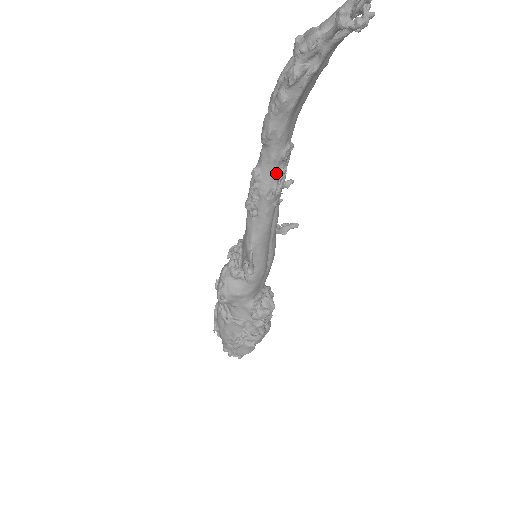
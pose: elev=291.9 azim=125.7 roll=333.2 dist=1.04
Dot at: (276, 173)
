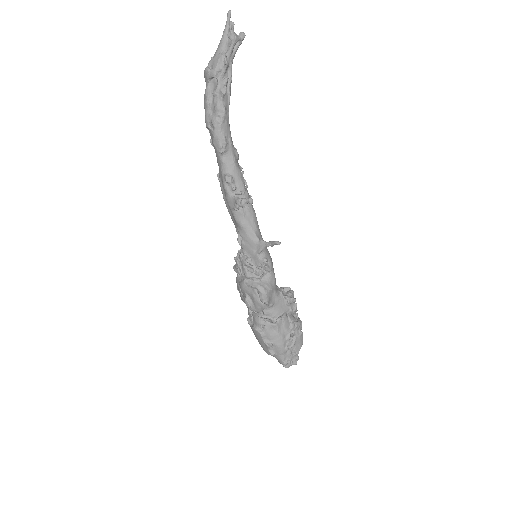
Dot at: (240, 170)
